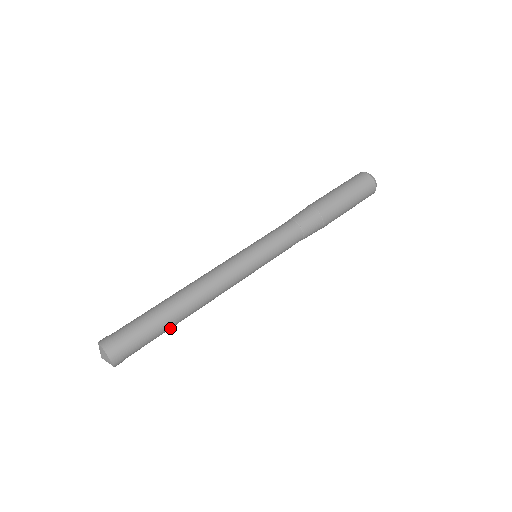
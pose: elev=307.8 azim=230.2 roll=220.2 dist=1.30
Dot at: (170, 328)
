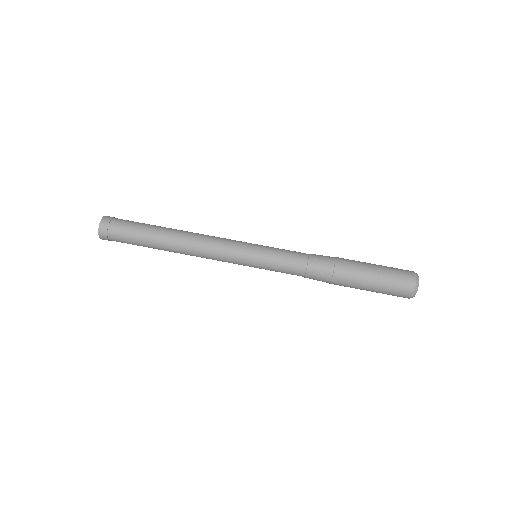
Dot at: occluded
